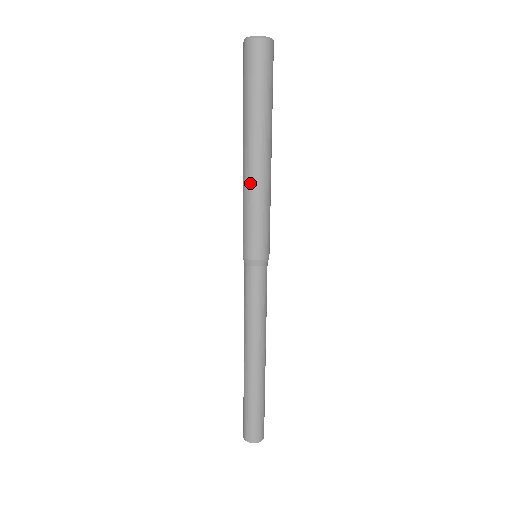
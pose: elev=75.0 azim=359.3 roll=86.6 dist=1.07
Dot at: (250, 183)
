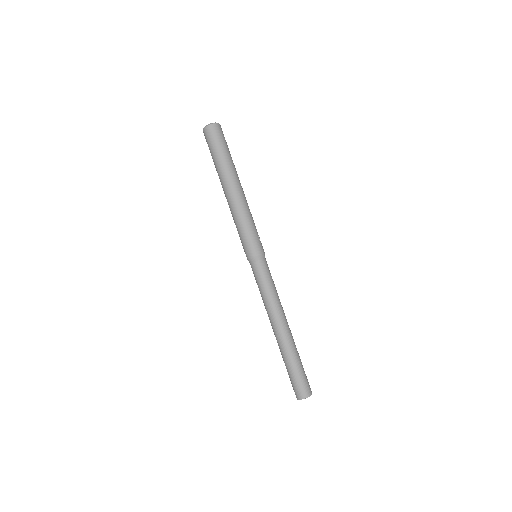
Dot at: (233, 209)
